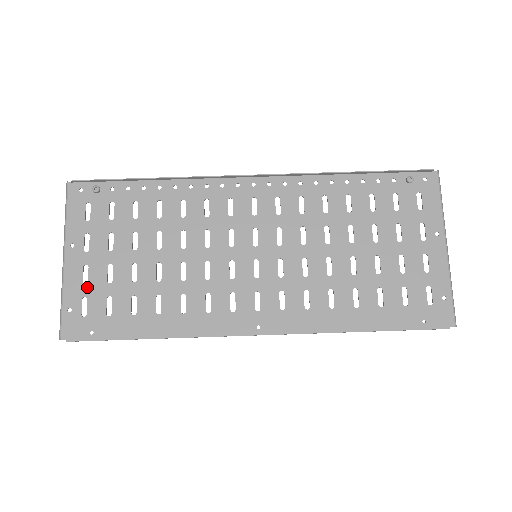
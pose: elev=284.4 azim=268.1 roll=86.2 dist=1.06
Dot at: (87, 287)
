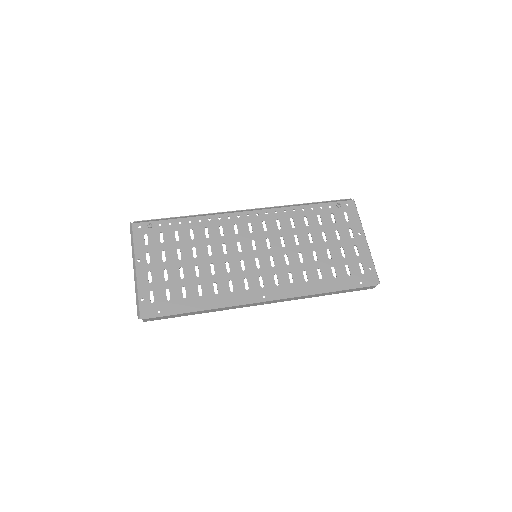
Dot at: (152, 285)
